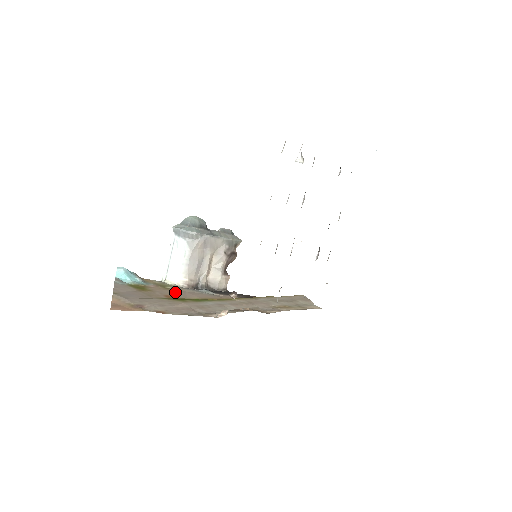
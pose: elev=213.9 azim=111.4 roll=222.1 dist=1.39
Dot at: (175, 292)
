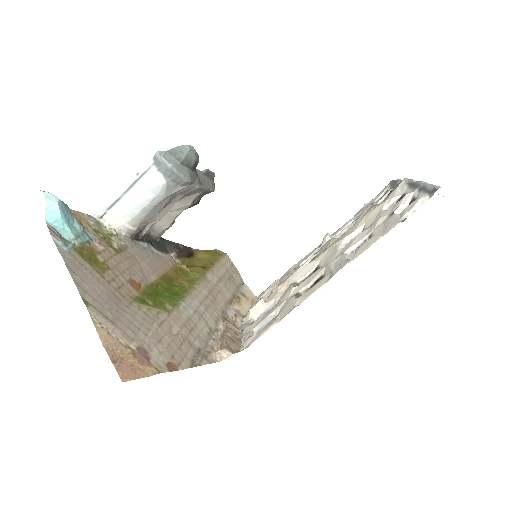
Dot at: (130, 263)
